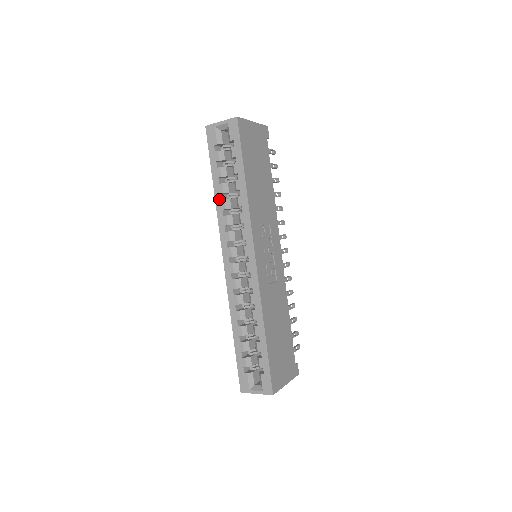
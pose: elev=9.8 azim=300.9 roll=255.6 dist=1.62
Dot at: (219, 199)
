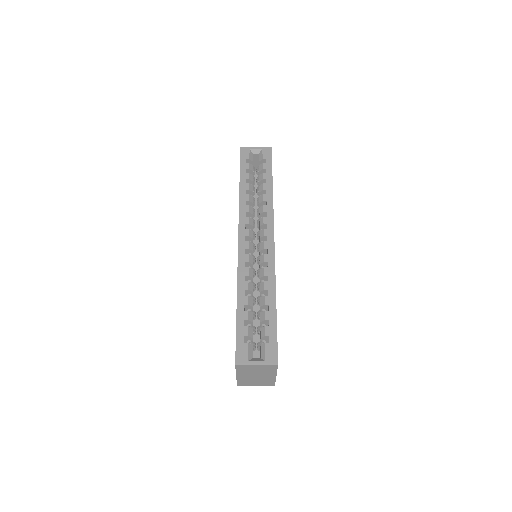
Dot at: (244, 193)
